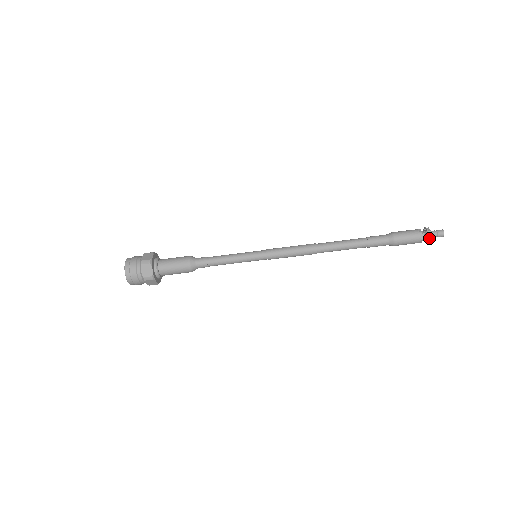
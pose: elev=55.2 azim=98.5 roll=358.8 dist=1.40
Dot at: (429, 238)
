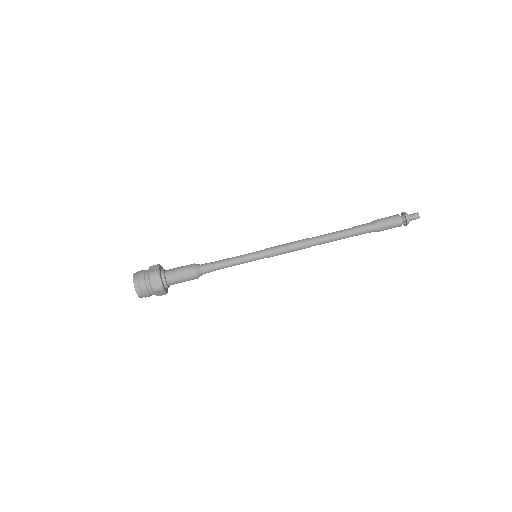
Dot at: (407, 221)
